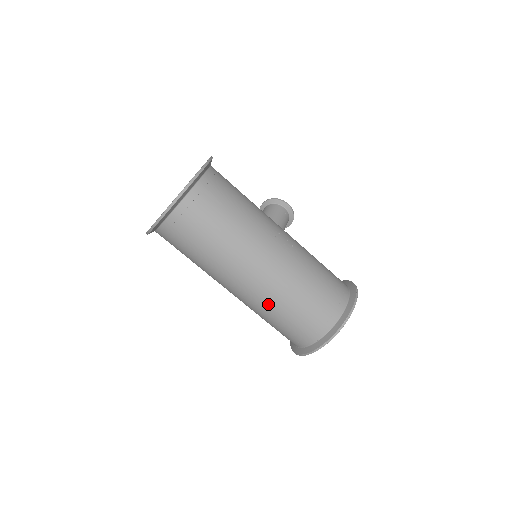
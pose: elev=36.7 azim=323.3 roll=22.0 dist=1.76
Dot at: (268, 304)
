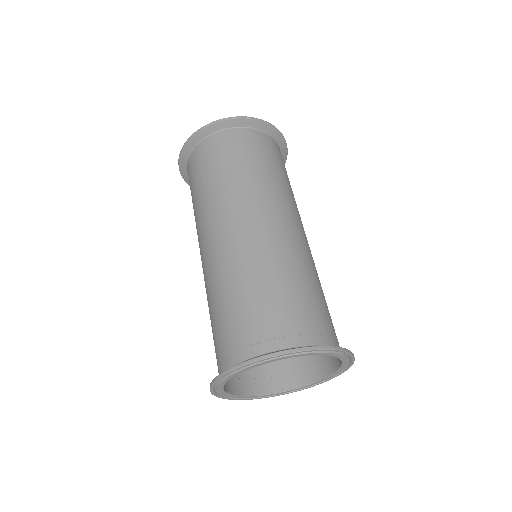
Dot at: (258, 261)
